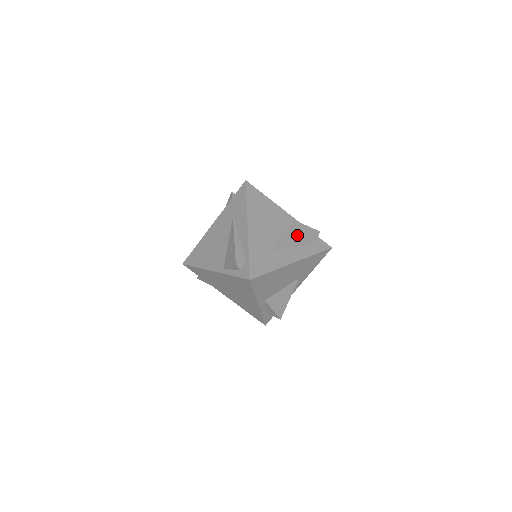
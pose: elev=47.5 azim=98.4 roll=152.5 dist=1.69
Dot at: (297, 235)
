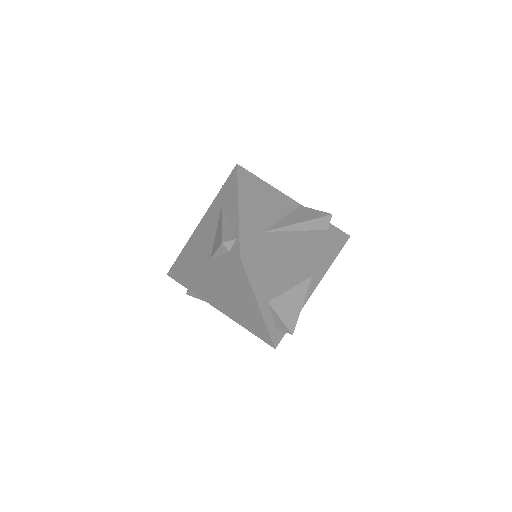
Dot at: (303, 217)
